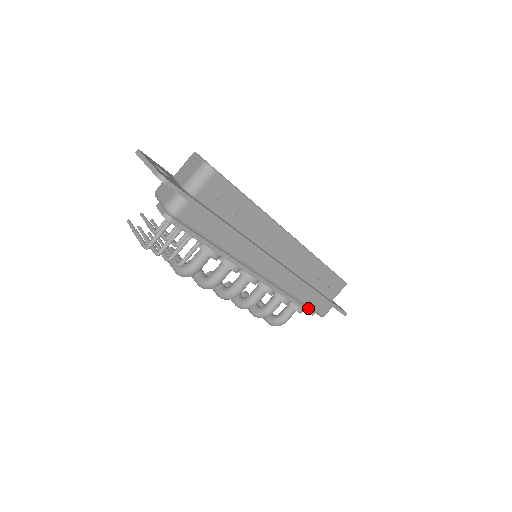
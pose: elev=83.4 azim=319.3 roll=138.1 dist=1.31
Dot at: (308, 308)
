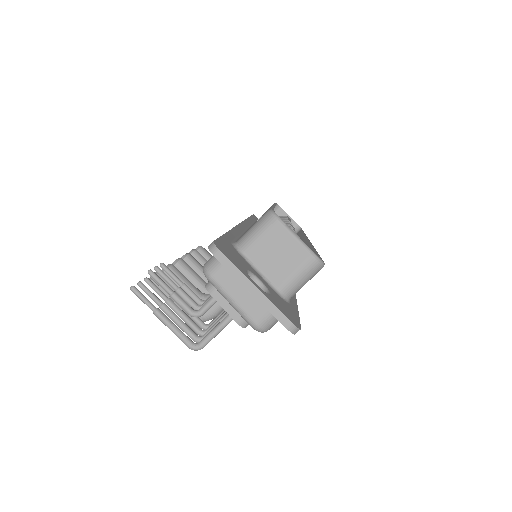
Dot at: occluded
